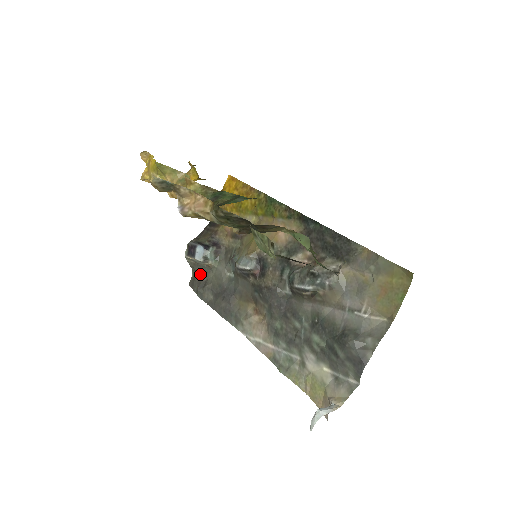
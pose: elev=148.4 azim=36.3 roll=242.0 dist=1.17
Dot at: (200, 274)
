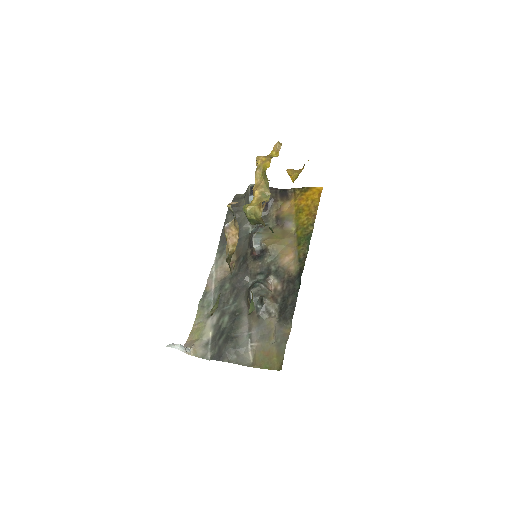
Dot at: (243, 203)
